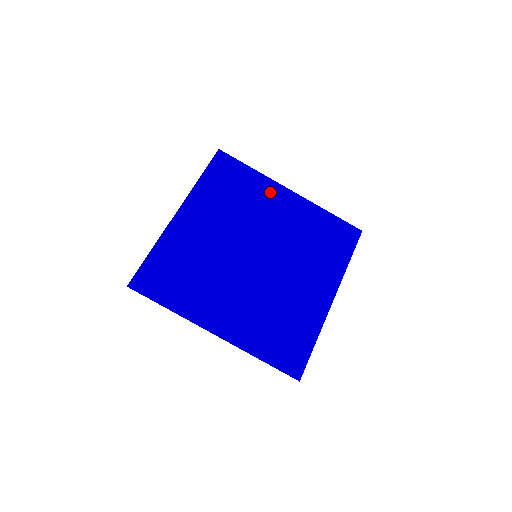
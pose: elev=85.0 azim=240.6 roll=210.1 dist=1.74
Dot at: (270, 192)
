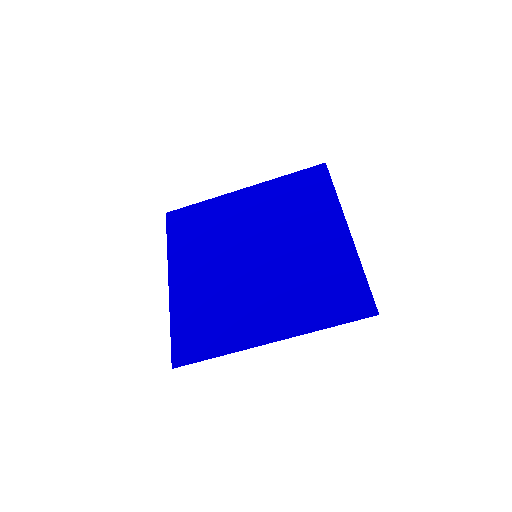
Dot at: (228, 204)
